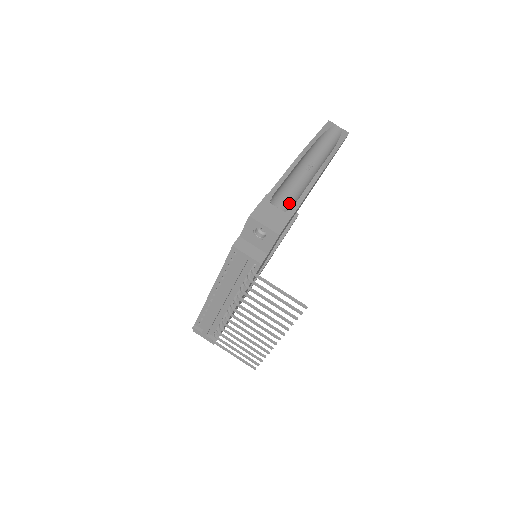
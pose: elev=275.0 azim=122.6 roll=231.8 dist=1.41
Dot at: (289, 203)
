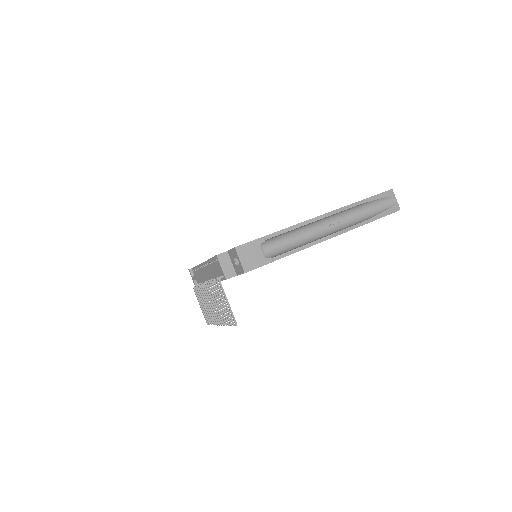
Dot at: (285, 247)
